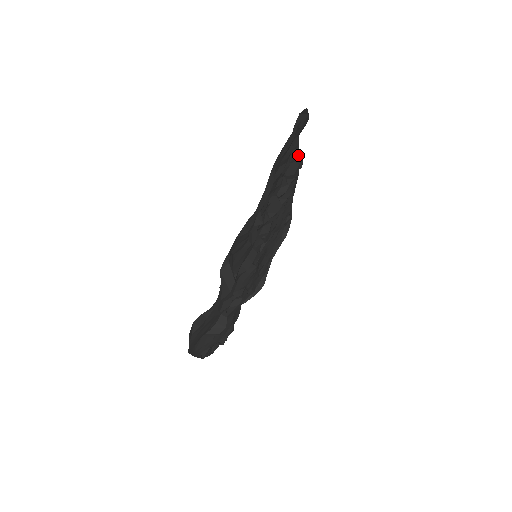
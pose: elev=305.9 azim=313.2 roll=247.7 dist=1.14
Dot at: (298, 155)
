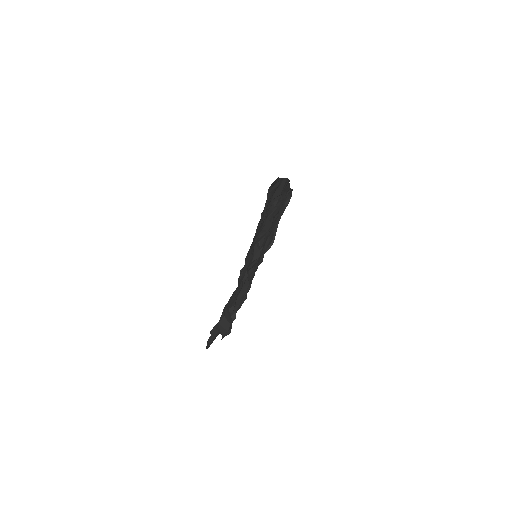
Dot at: (282, 180)
